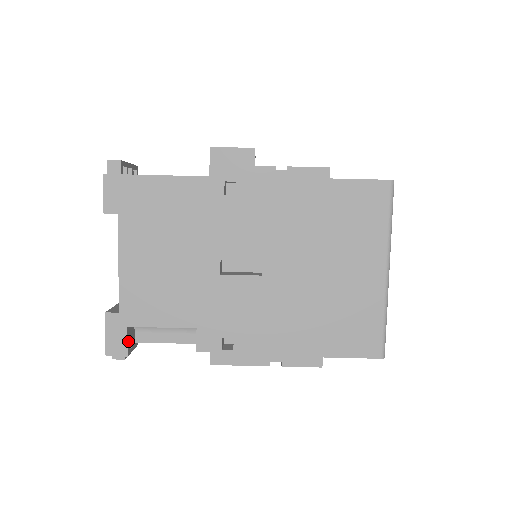
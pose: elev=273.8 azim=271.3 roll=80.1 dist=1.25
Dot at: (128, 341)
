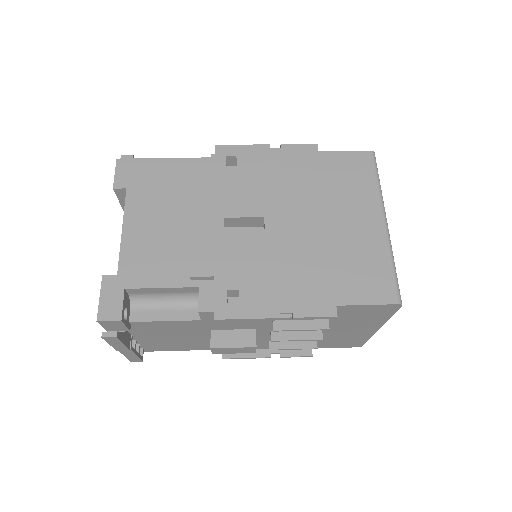
Dot at: (123, 306)
